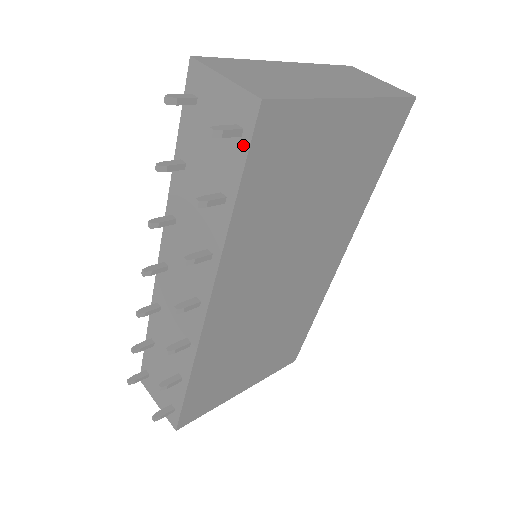
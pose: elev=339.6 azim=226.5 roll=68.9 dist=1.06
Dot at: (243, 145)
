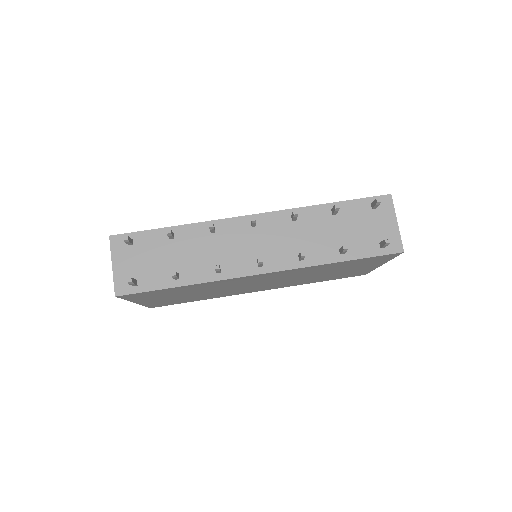
Dot at: (378, 251)
